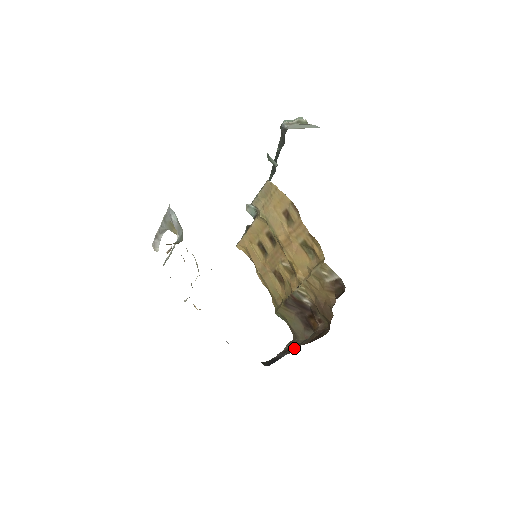
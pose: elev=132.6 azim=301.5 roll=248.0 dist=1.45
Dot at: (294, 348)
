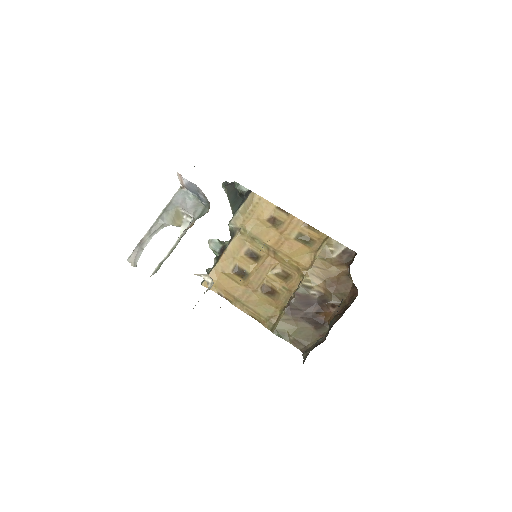
Dot at: (322, 340)
